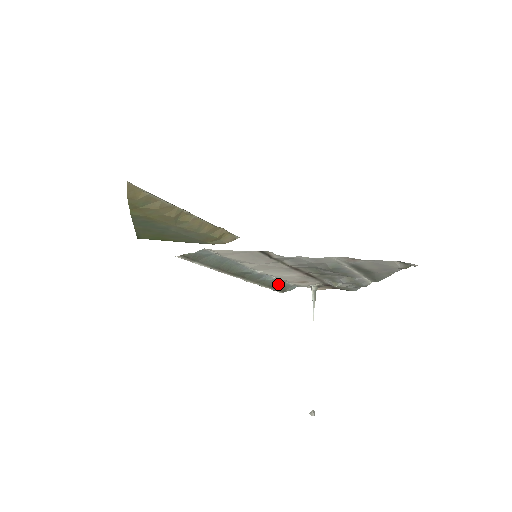
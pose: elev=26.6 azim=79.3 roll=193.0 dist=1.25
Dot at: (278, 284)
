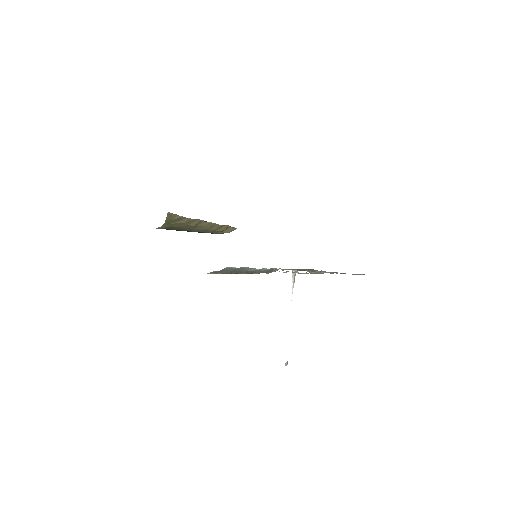
Dot at: (268, 270)
